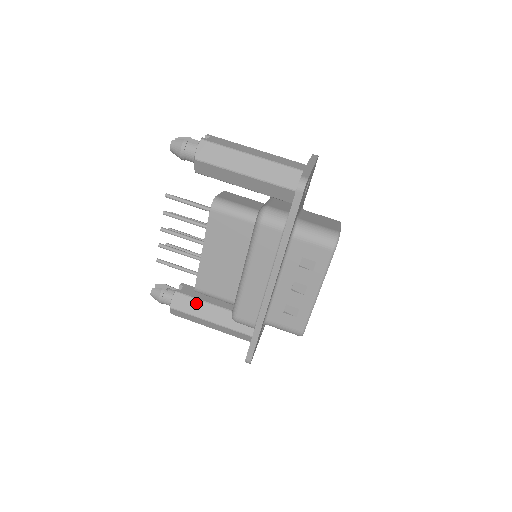
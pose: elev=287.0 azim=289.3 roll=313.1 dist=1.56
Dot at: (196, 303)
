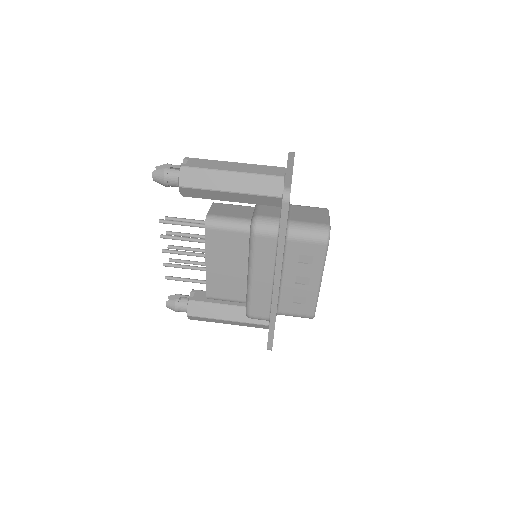
Dot at: (210, 307)
